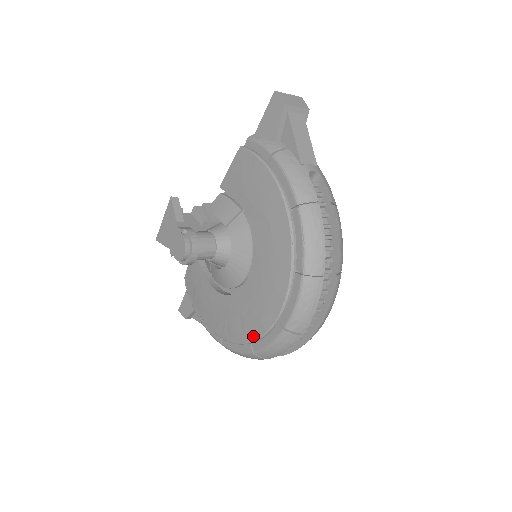
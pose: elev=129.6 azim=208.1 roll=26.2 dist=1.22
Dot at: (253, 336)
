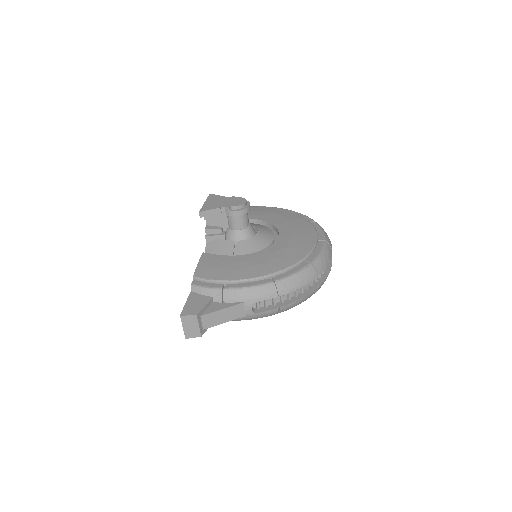
Dot at: (306, 251)
